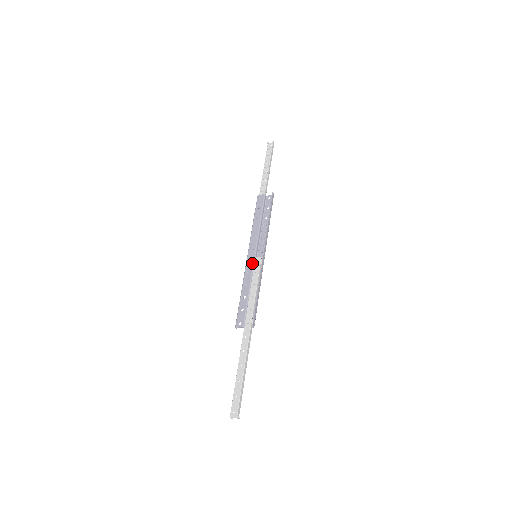
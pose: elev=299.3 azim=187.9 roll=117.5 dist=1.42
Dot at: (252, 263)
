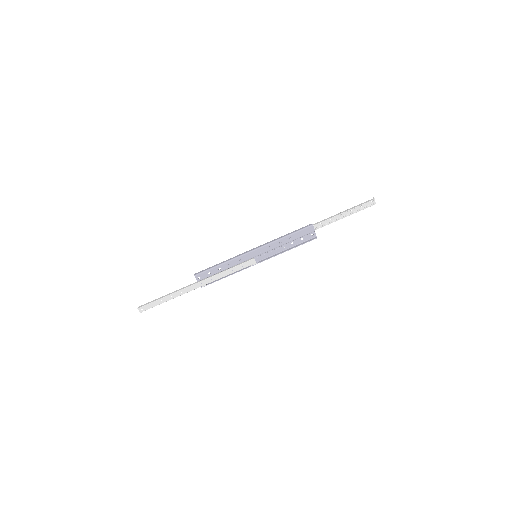
Dot at: (249, 259)
